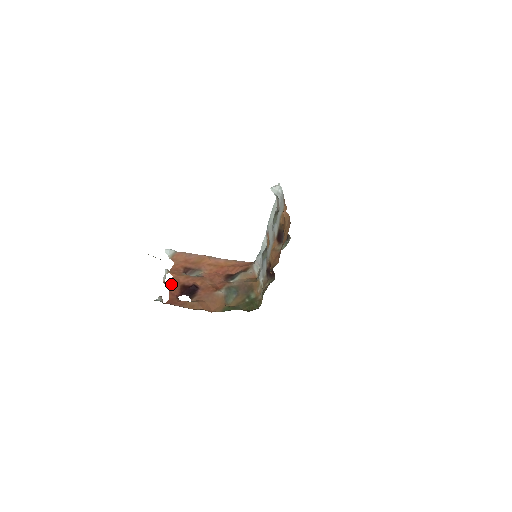
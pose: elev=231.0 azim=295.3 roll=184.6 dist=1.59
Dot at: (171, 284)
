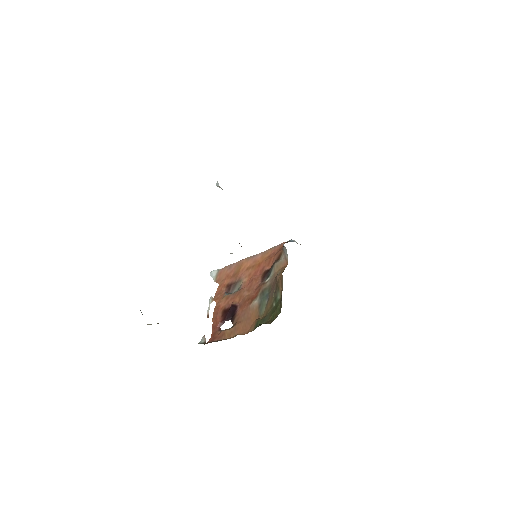
Dot at: (214, 315)
